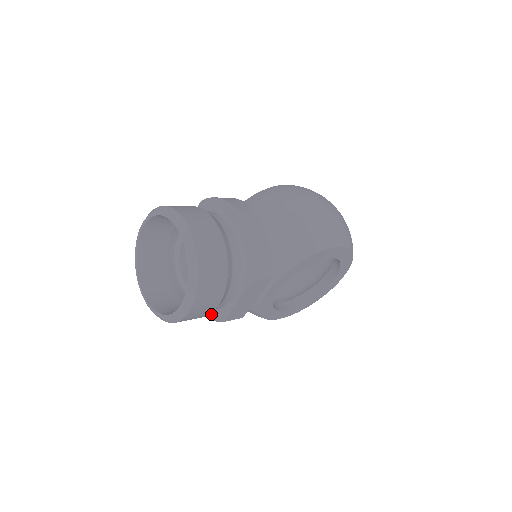
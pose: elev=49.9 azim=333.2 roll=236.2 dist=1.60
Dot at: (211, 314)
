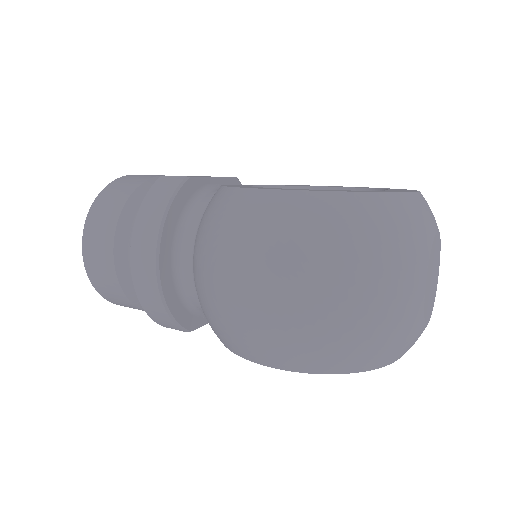
Dot at: occluded
